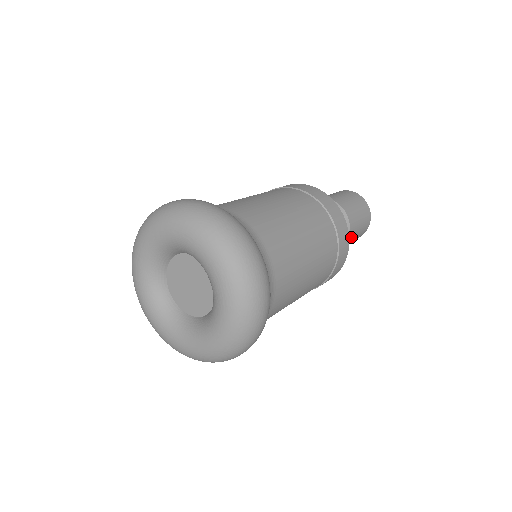
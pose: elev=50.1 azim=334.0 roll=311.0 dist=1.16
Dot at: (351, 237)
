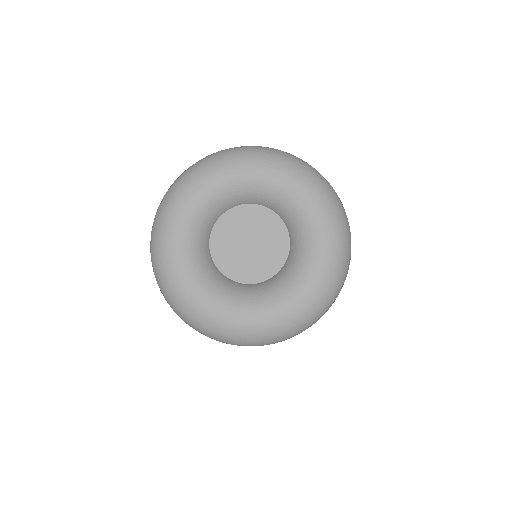
Dot at: occluded
